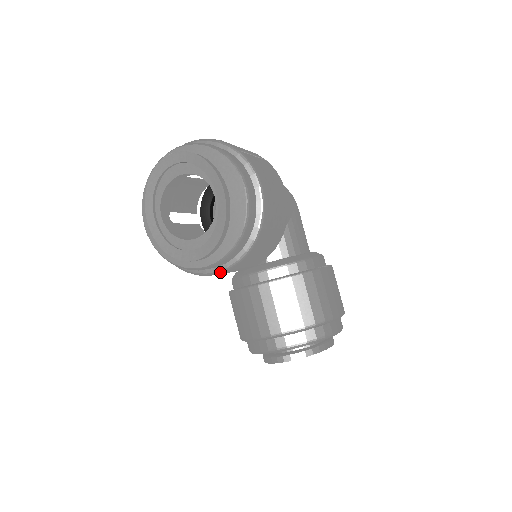
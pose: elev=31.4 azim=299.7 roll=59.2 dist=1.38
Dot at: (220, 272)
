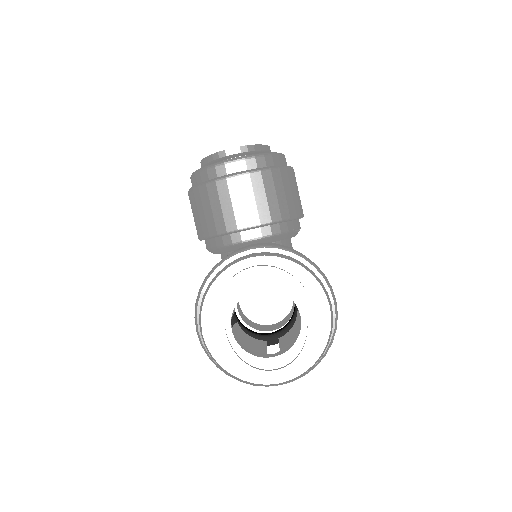
Dot at: (239, 173)
